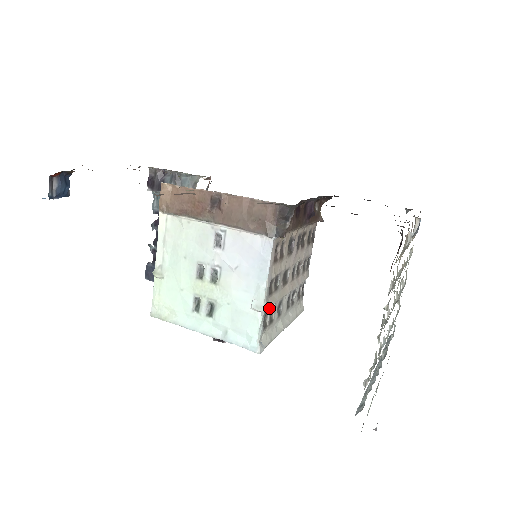
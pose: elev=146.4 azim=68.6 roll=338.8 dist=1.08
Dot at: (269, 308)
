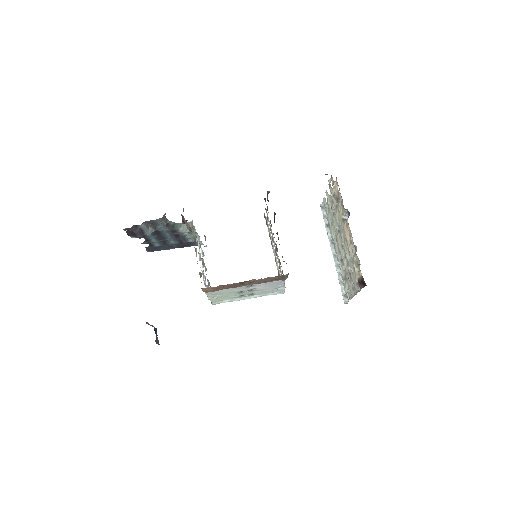
Dot at: occluded
